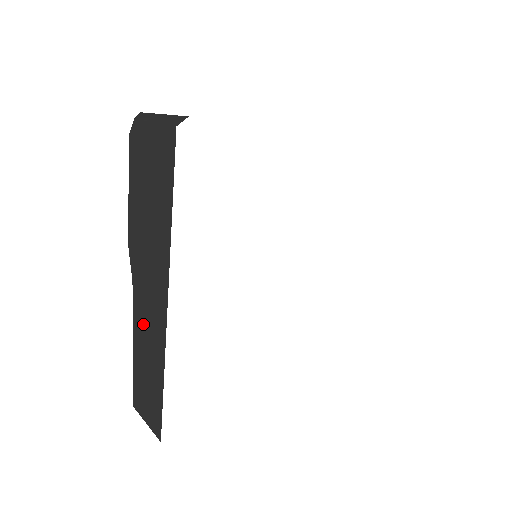
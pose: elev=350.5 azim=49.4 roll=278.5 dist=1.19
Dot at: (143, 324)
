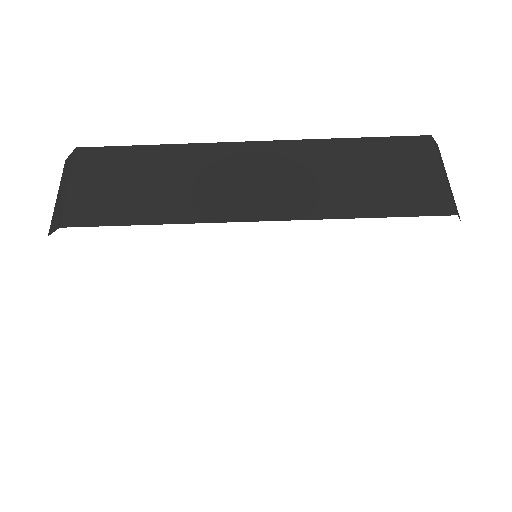
Dot at: occluded
